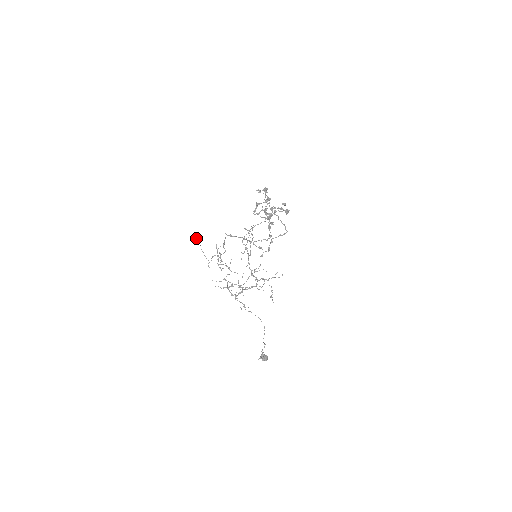
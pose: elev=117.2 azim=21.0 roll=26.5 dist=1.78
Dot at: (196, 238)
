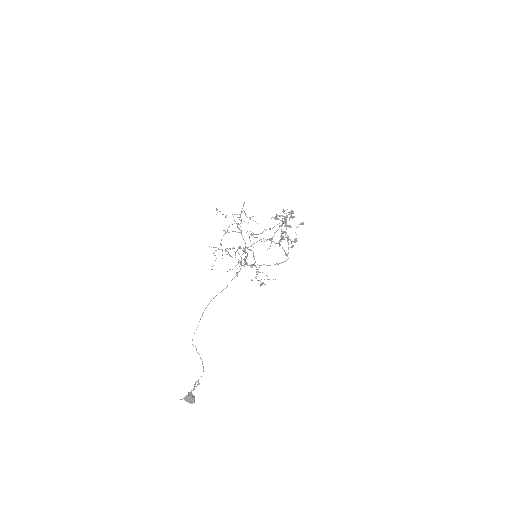
Dot at: (216, 208)
